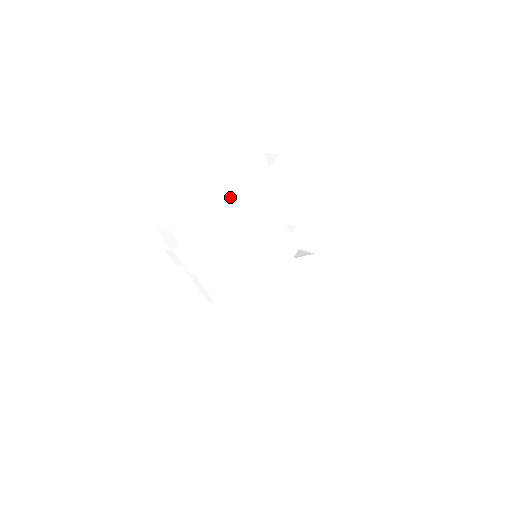
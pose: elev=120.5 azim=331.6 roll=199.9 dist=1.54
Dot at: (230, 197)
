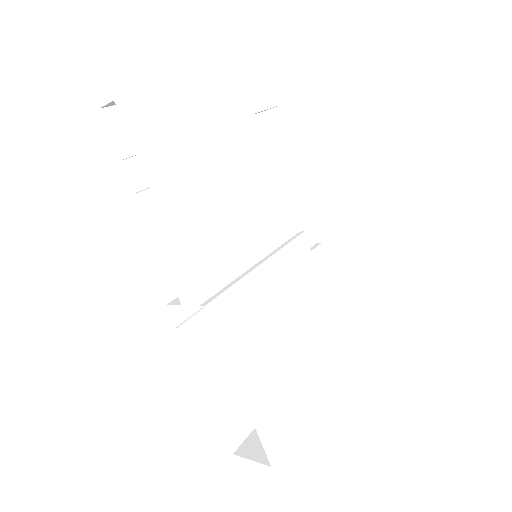
Dot at: (215, 129)
